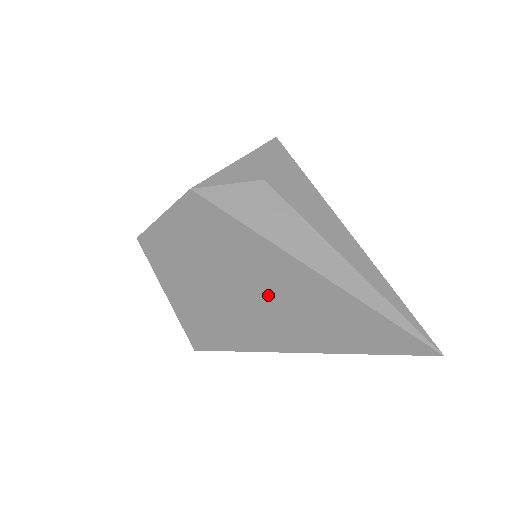
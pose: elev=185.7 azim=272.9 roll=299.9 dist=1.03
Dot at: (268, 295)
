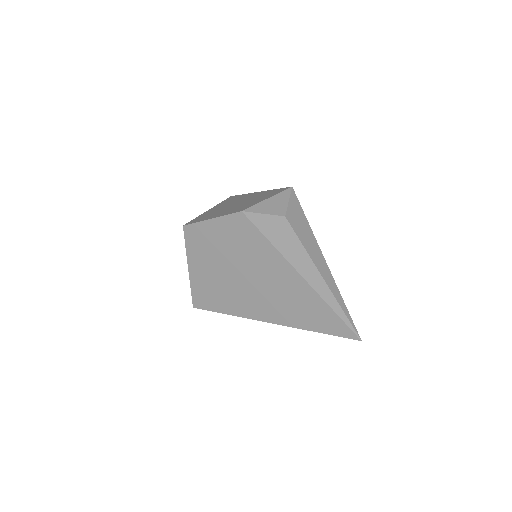
Dot at: (268, 285)
